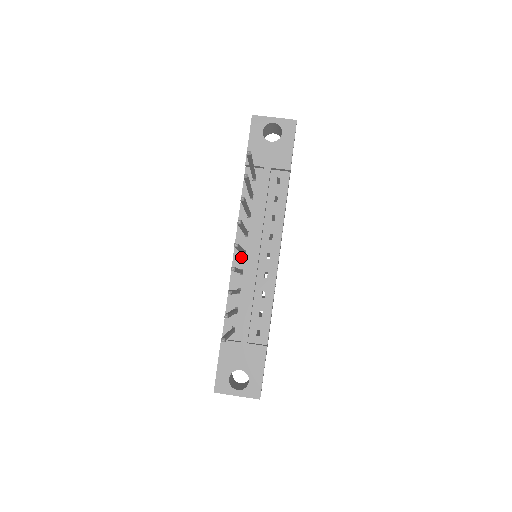
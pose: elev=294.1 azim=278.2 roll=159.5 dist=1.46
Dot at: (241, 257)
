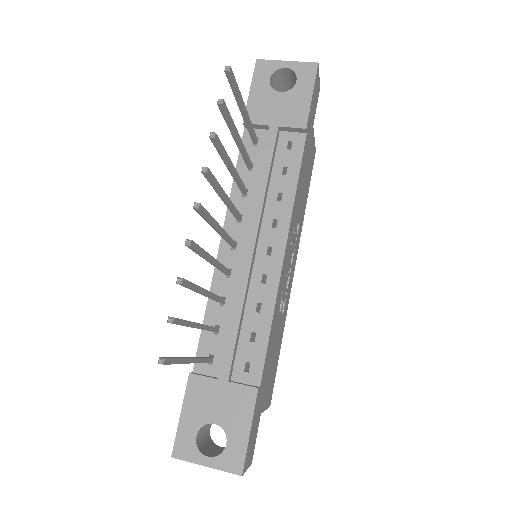
Dot at: (229, 251)
